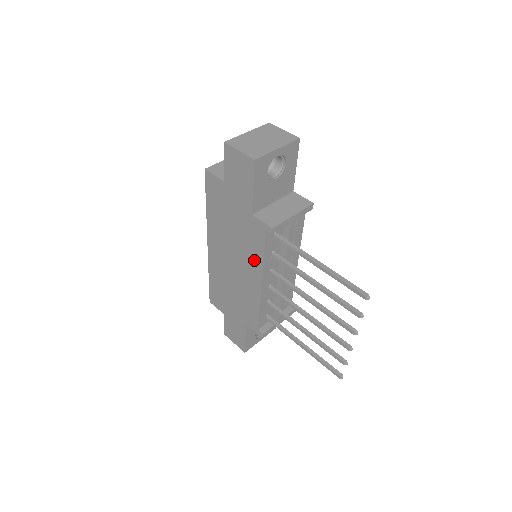
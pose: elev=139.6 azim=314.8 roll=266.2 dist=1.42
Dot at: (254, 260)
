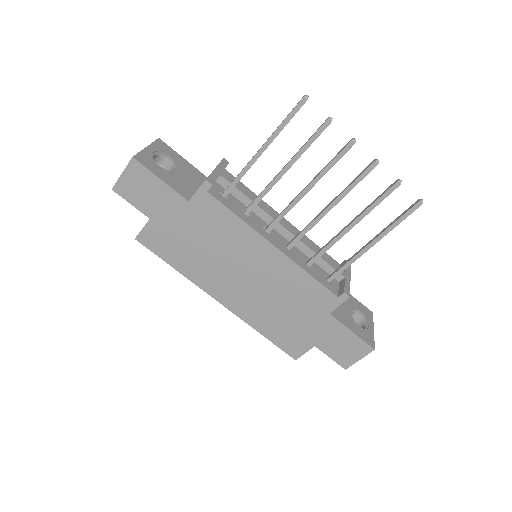
Dot at: (241, 236)
